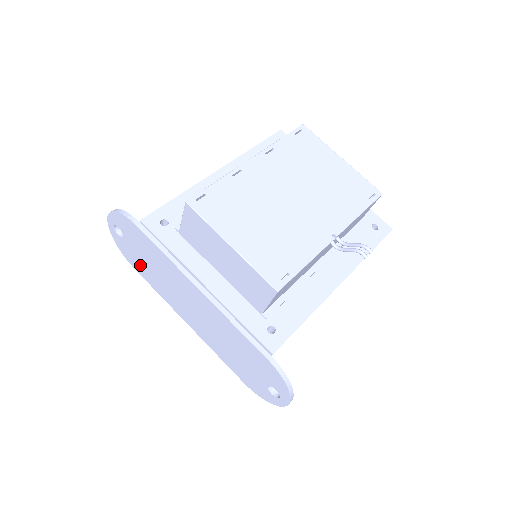
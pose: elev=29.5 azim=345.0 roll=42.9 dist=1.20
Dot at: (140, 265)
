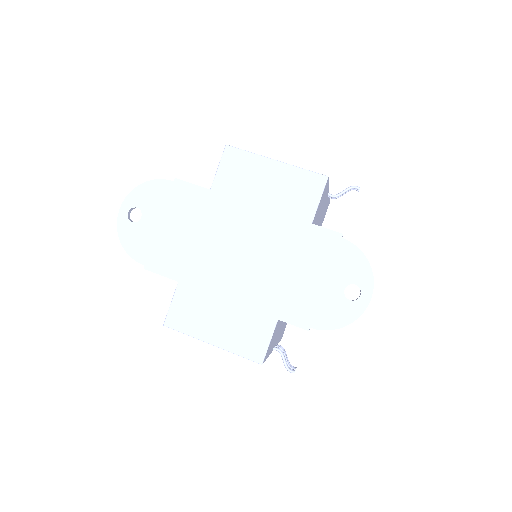
Dot at: (159, 248)
